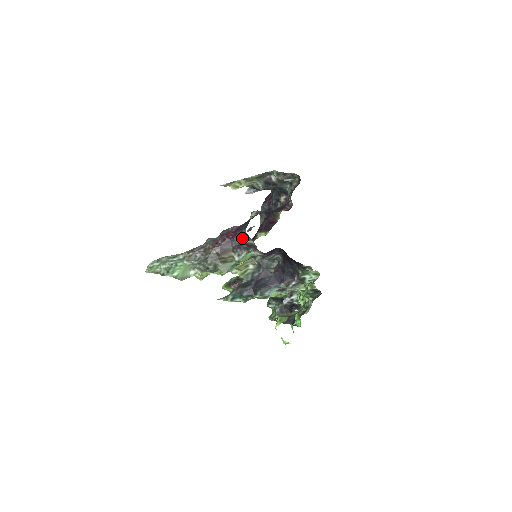
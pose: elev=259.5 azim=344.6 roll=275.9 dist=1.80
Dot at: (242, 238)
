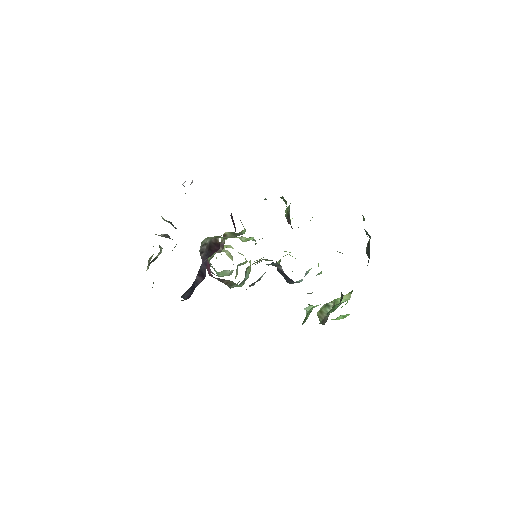
Dot at: occluded
